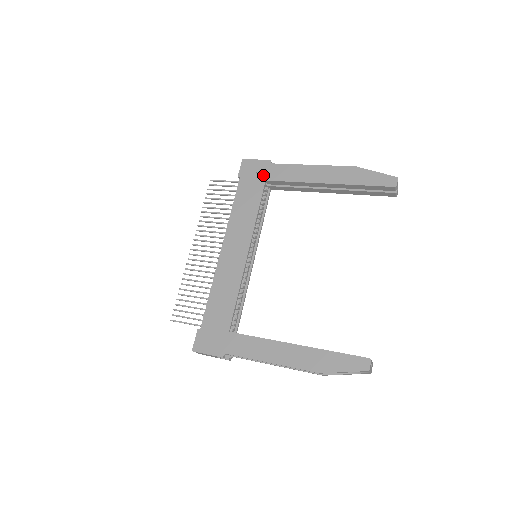
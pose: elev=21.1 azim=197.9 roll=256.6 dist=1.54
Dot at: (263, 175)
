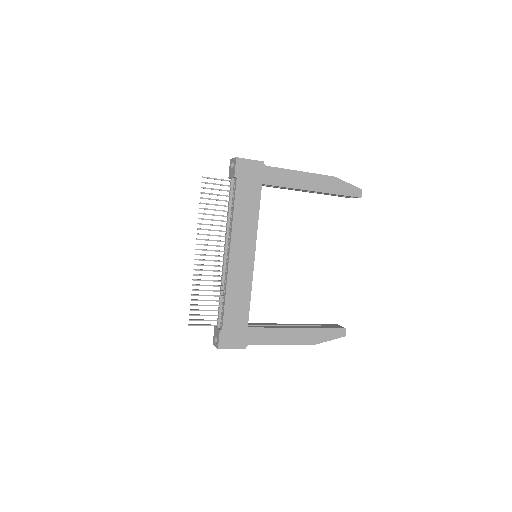
Dot at: (259, 178)
